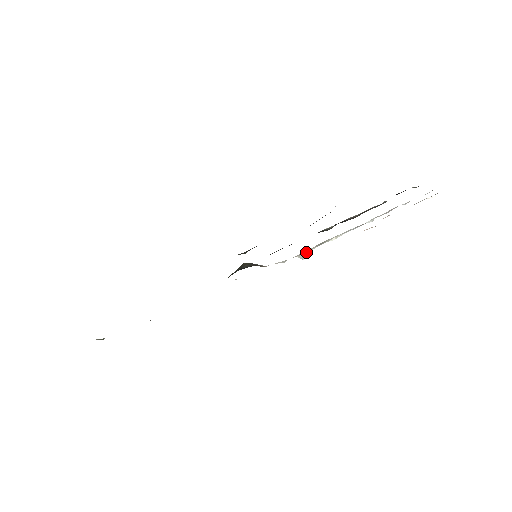
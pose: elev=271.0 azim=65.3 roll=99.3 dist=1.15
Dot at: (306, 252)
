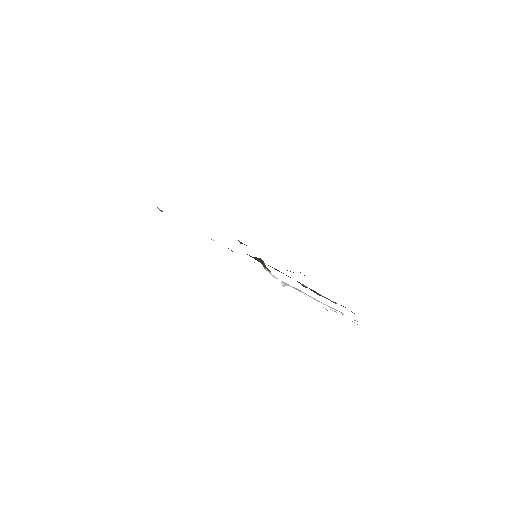
Dot at: (287, 285)
